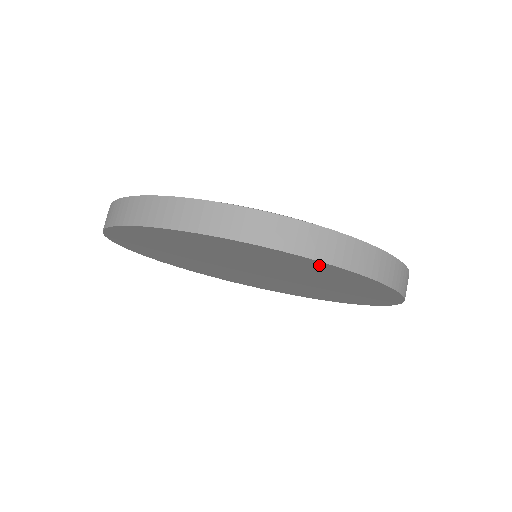
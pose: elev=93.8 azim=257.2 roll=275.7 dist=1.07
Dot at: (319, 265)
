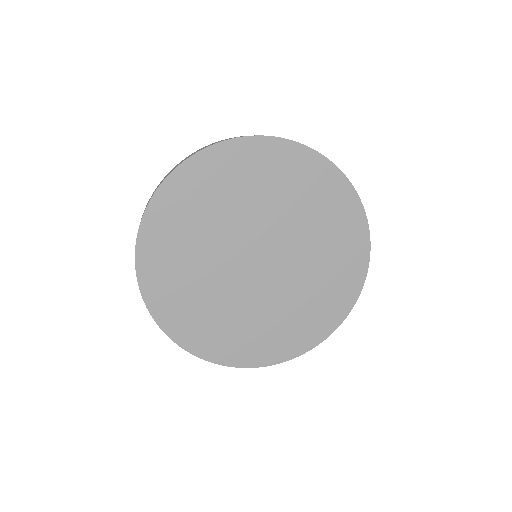
Dot at: (272, 149)
